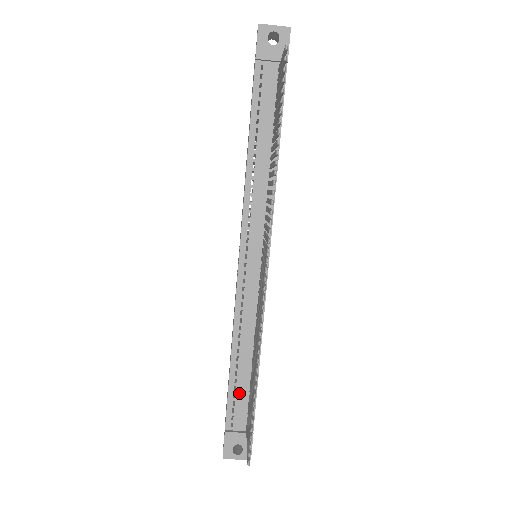
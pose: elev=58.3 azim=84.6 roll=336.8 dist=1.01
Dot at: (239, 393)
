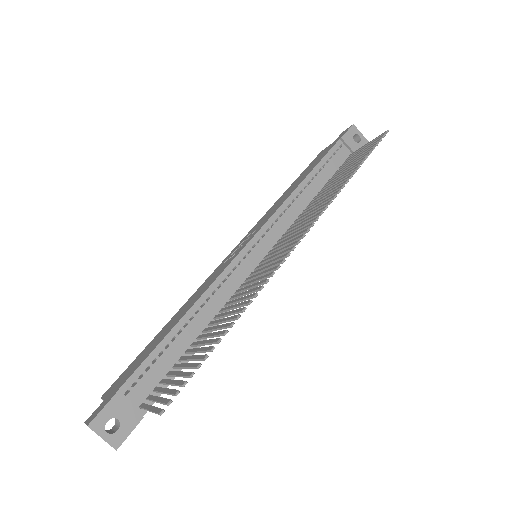
Dot at: (161, 361)
